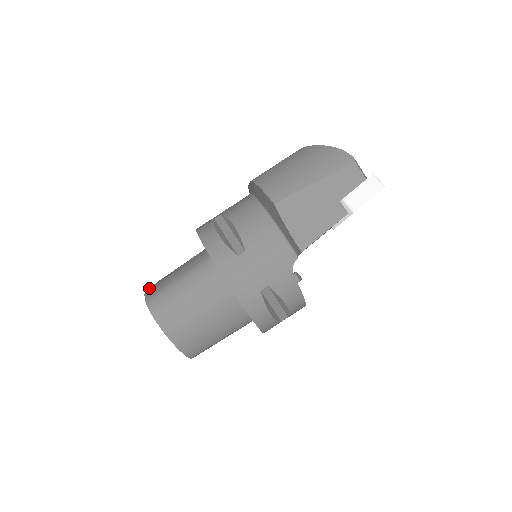
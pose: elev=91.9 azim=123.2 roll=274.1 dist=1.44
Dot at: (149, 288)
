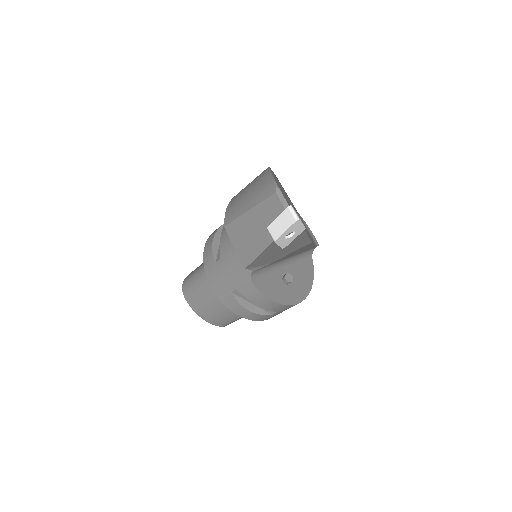
Dot at: occluded
